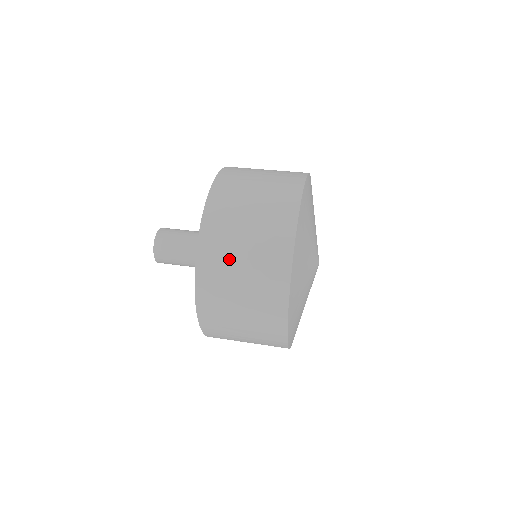
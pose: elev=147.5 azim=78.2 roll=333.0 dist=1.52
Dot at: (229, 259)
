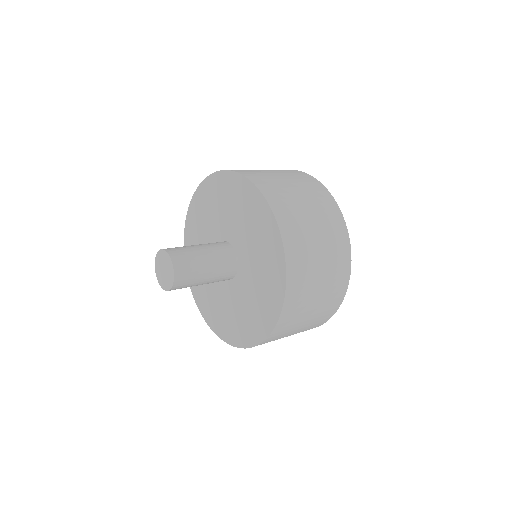
Dot at: (284, 189)
